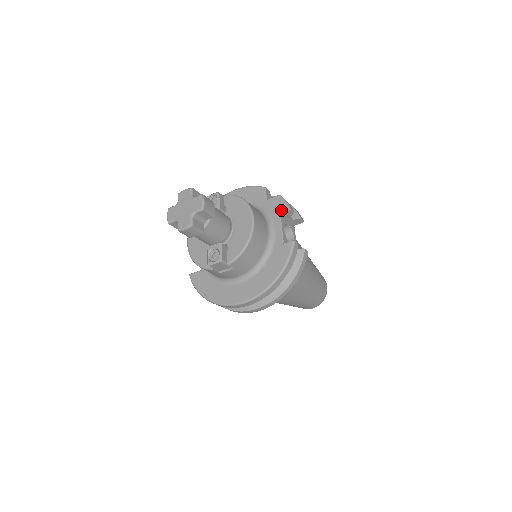
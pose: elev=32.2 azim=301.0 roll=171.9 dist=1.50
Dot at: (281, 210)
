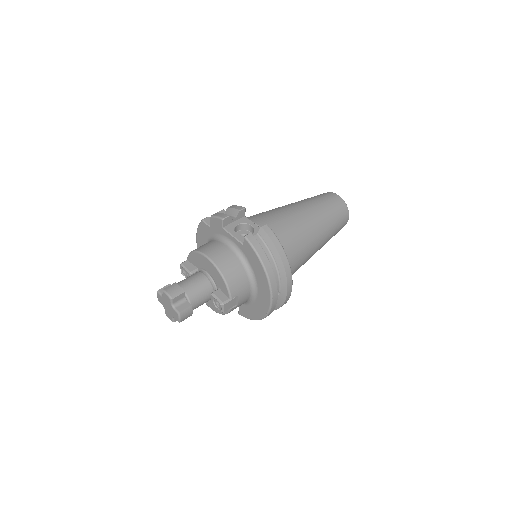
Dot at: (220, 225)
